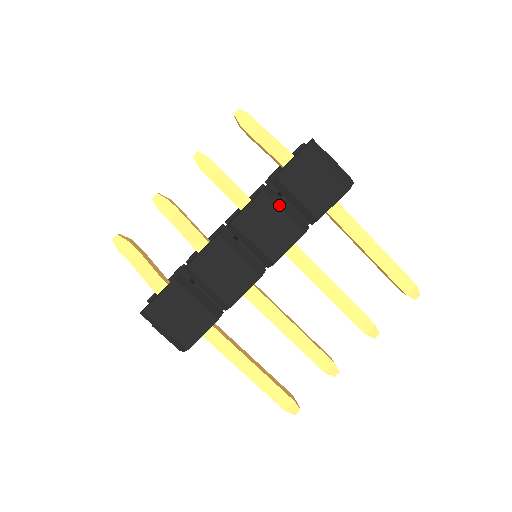
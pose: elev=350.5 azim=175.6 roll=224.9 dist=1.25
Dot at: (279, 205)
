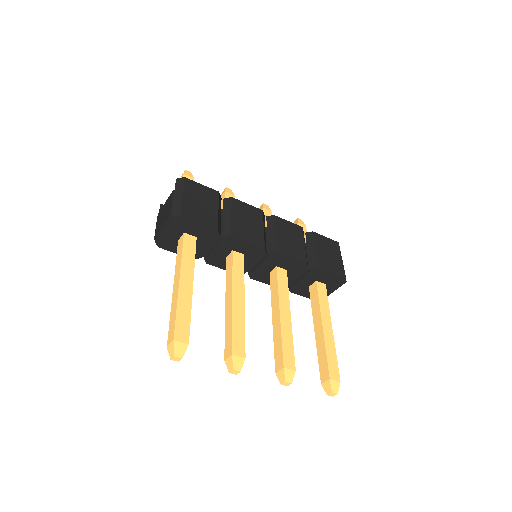
Dot at: (304, 240)
